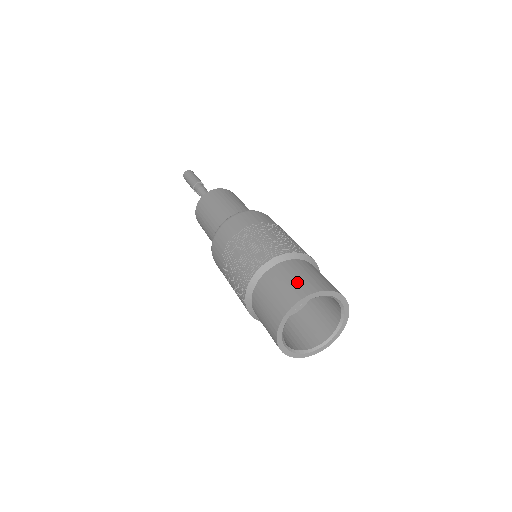
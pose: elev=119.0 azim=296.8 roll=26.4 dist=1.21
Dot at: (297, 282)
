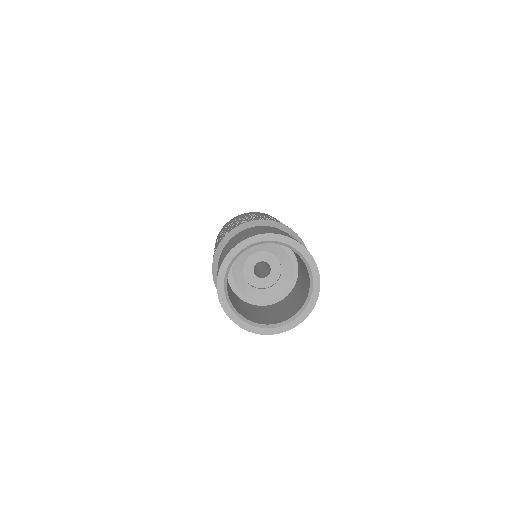
Dot at: (231, 244)
